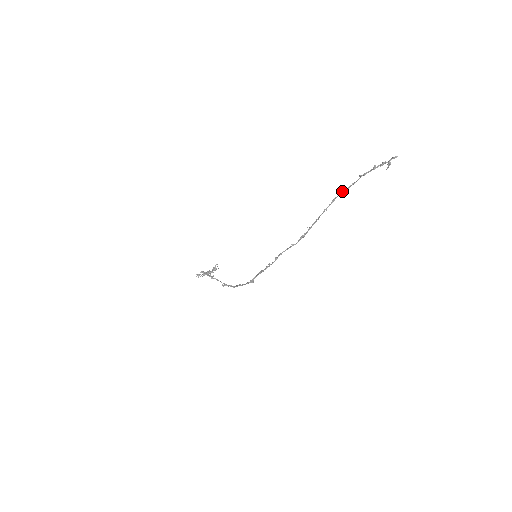
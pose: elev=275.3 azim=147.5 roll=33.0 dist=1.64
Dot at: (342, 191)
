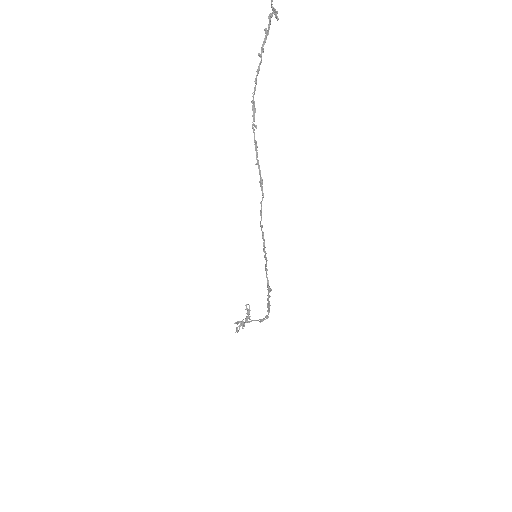
Dot at: occluded
